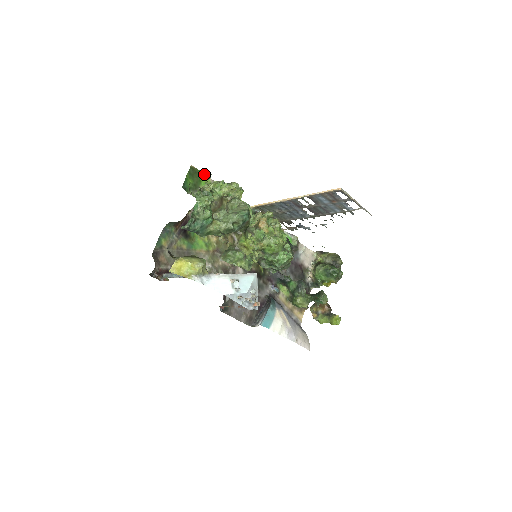
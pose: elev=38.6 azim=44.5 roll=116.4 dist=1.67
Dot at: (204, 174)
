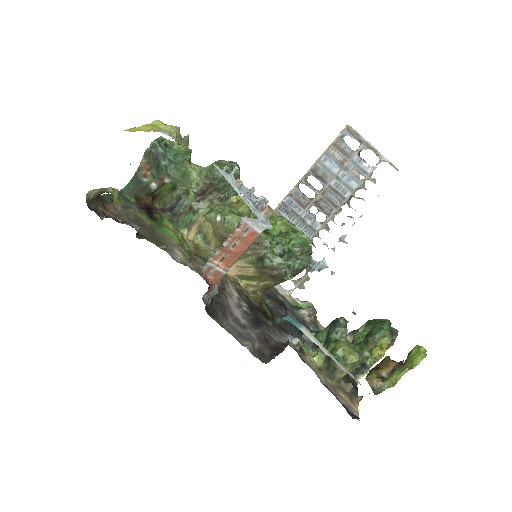
Dot at: occluded
